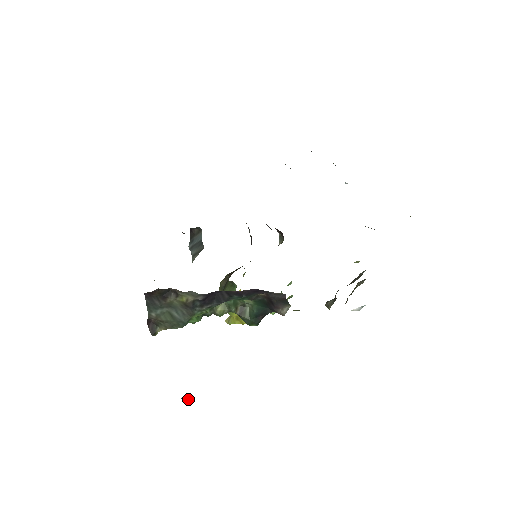
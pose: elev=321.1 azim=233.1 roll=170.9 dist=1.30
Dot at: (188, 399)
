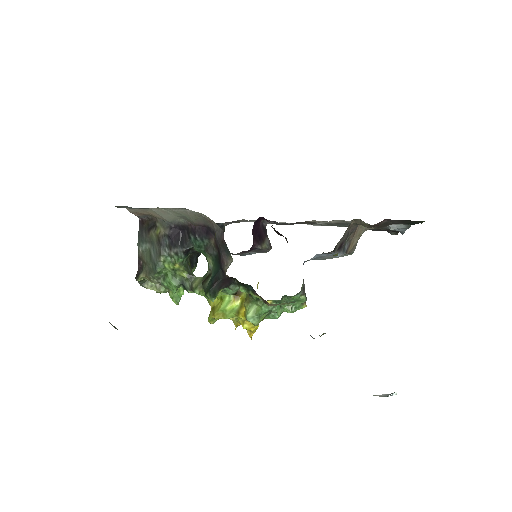
Dot at: occluded
